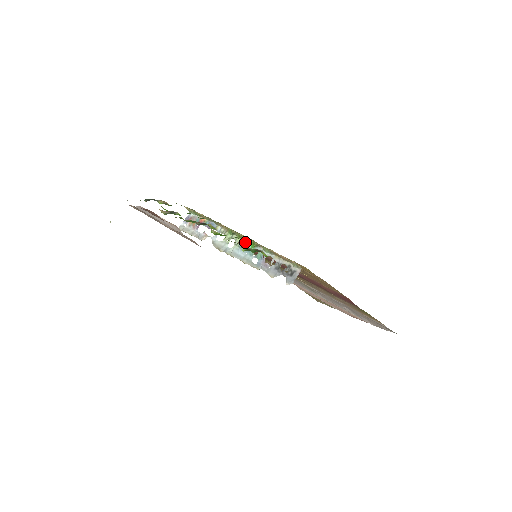
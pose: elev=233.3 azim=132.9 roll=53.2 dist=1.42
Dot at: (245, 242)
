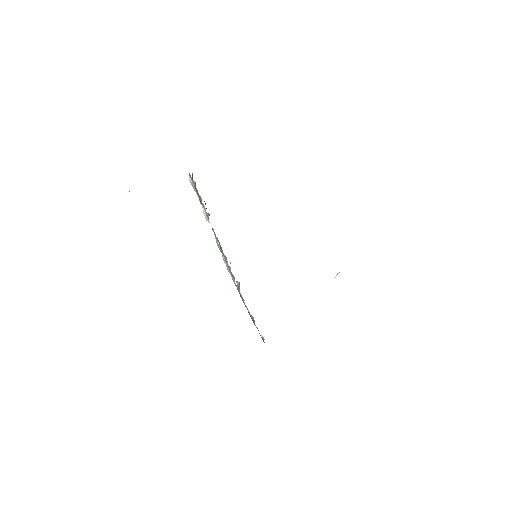
Dot at: occluded
